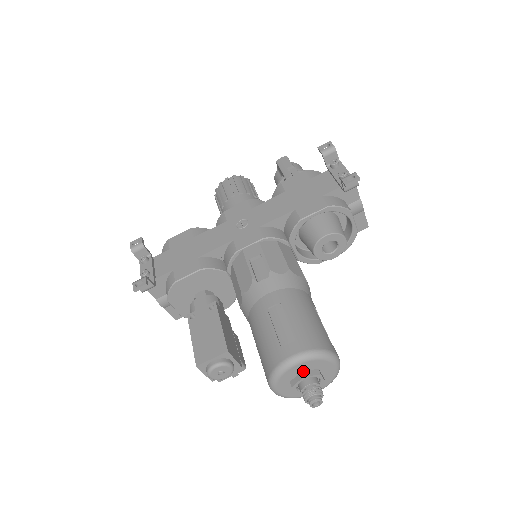
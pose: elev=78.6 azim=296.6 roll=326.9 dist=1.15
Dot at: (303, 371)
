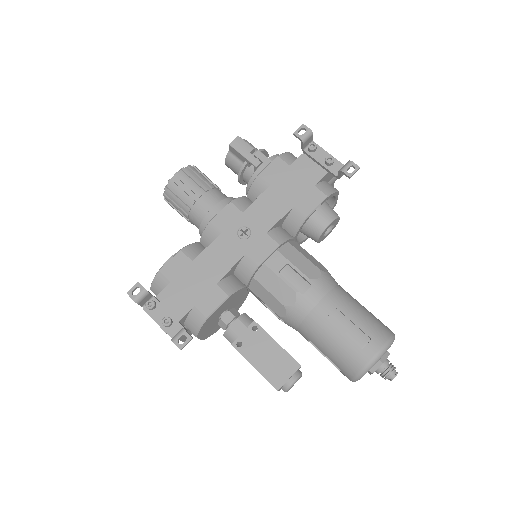
Dot at: occluded
